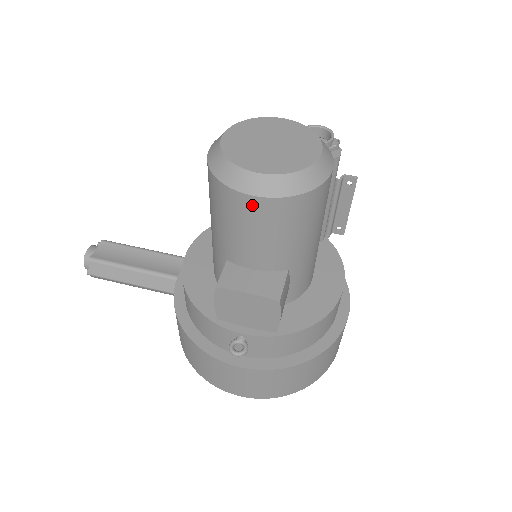
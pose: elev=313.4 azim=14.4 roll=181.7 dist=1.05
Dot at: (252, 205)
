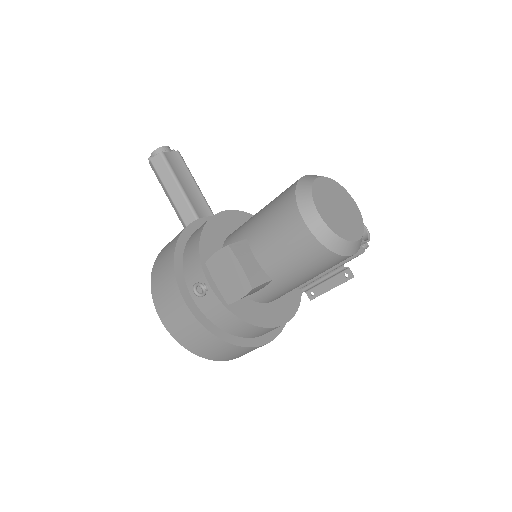
Dot at: (298, 226)
